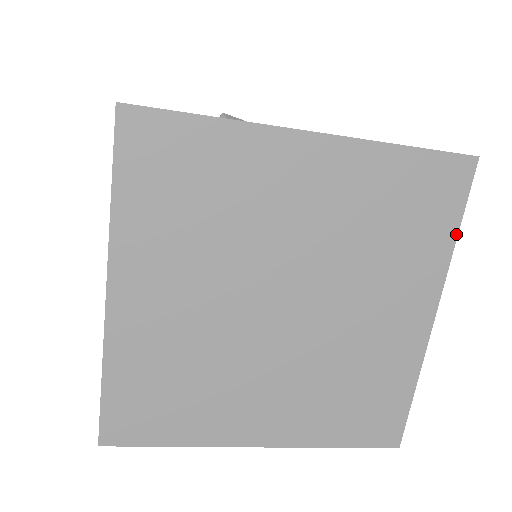
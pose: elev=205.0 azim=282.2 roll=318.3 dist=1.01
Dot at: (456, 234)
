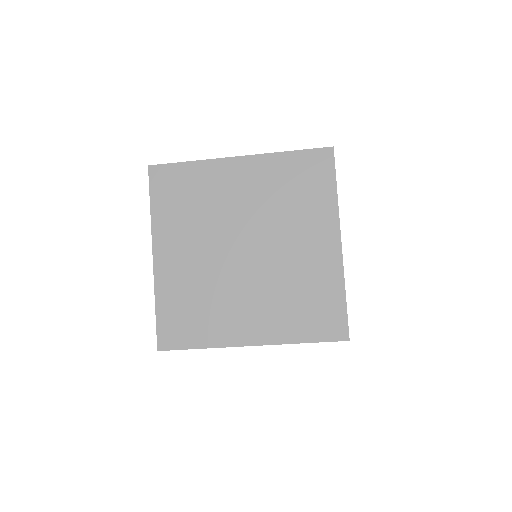
Dot at: (336, 190)
